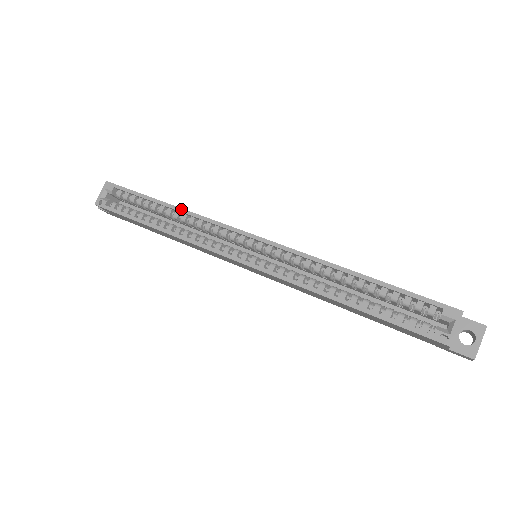
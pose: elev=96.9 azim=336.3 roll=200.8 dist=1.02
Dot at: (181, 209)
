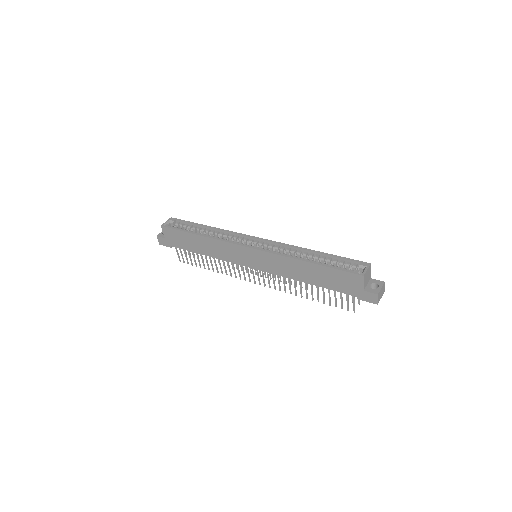
Dot at: (217, 228)
